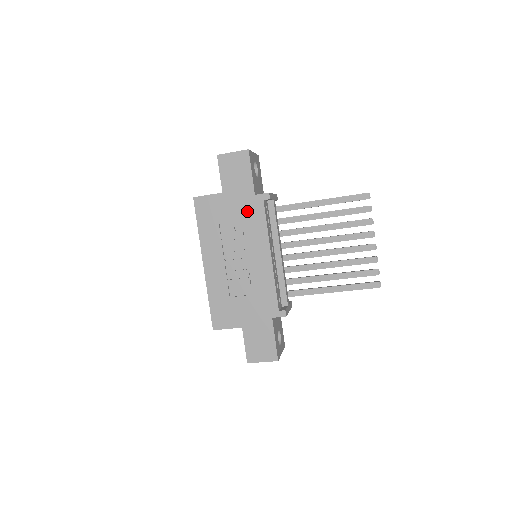
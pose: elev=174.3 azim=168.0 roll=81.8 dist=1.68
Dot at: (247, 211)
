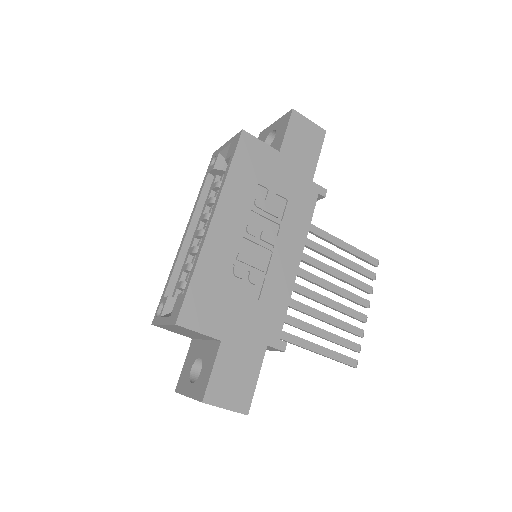
Dot at: (297, 192)
